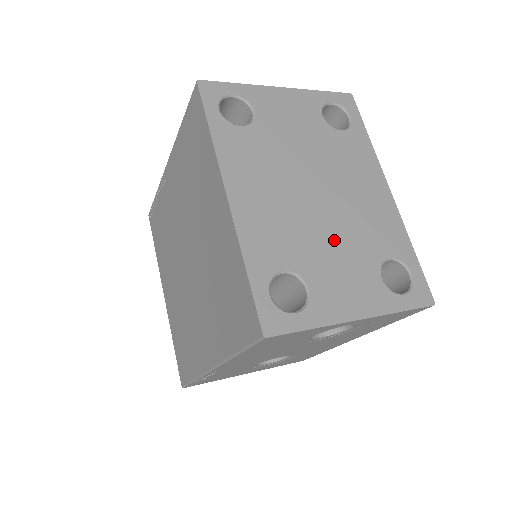
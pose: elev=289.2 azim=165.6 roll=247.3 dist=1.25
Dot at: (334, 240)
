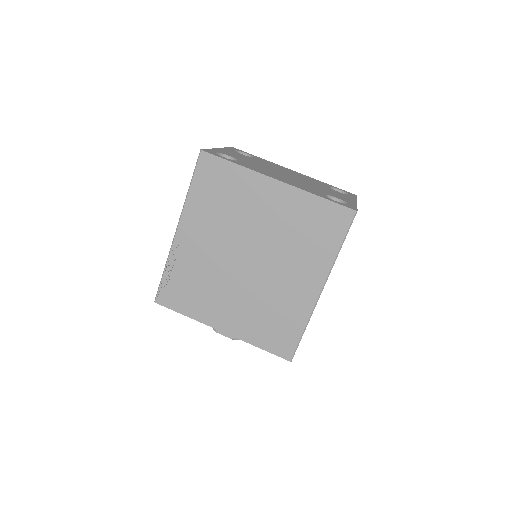
Dot at: (314, 185)
